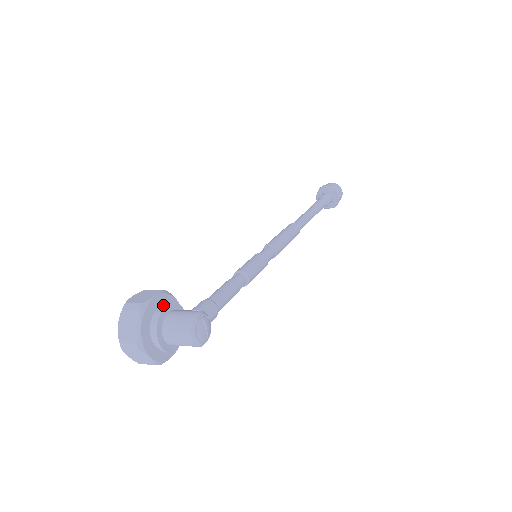
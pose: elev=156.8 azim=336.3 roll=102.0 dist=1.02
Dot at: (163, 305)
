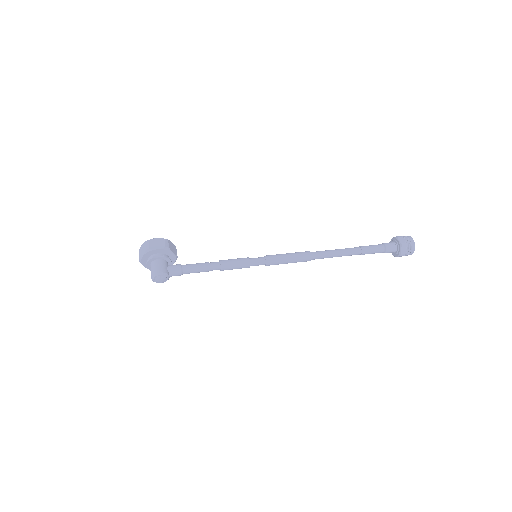
Dot at: (162, 253)
